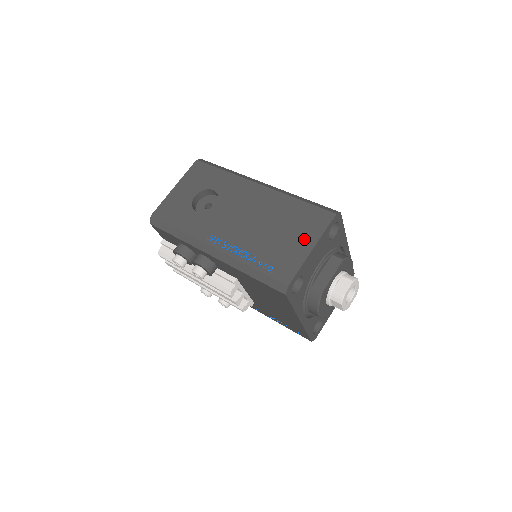
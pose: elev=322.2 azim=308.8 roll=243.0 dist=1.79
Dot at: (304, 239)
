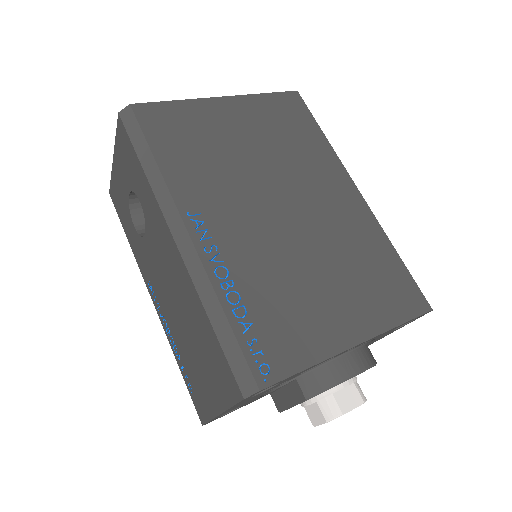
Dot at: (213, 390)
